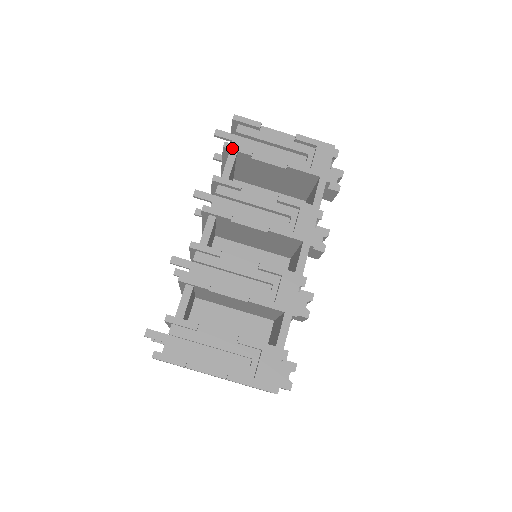
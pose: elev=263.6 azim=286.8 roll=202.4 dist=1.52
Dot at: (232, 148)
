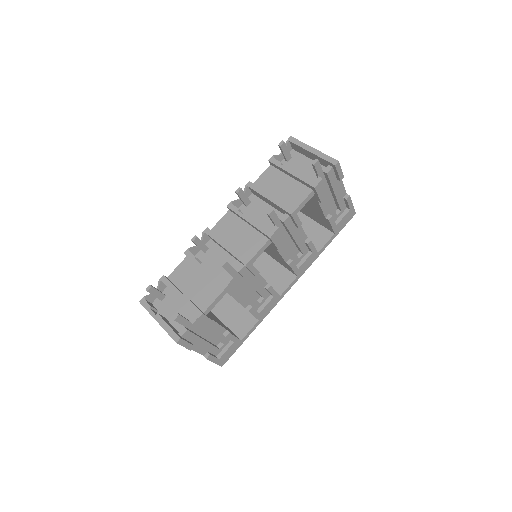
Dot at: (318, 192)
